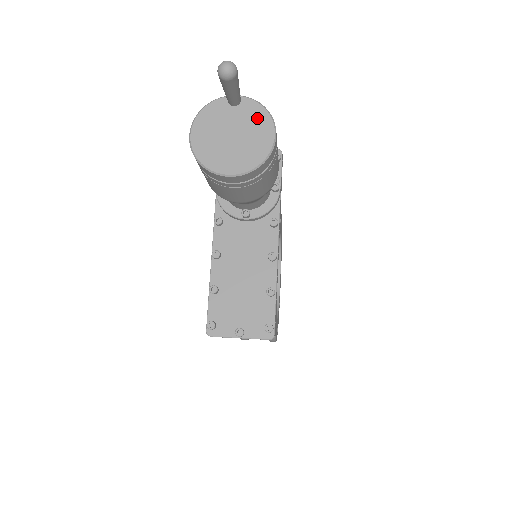
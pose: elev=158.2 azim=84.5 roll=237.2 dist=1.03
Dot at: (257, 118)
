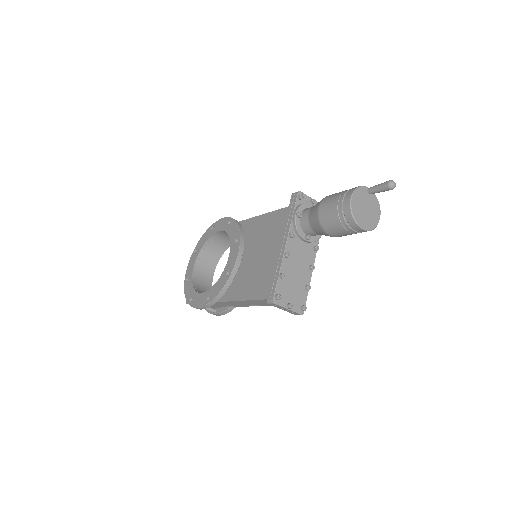
Dot at: (376, 205)
